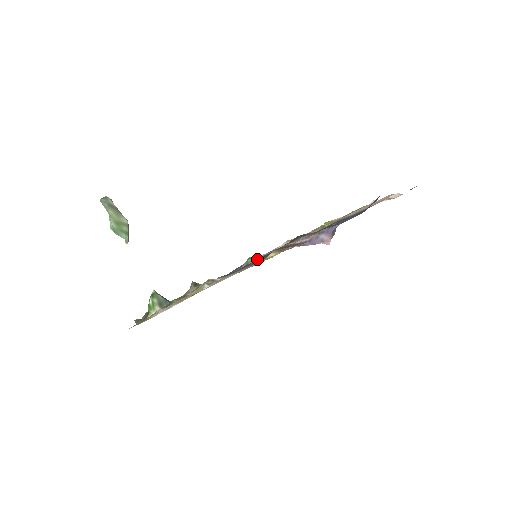
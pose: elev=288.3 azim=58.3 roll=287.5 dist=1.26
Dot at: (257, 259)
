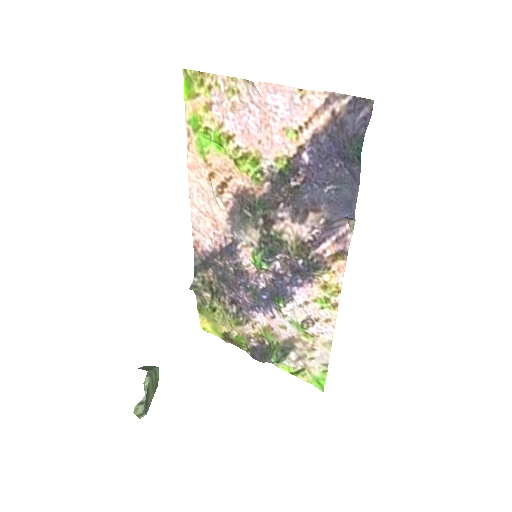
Dot at: (268, 261)
